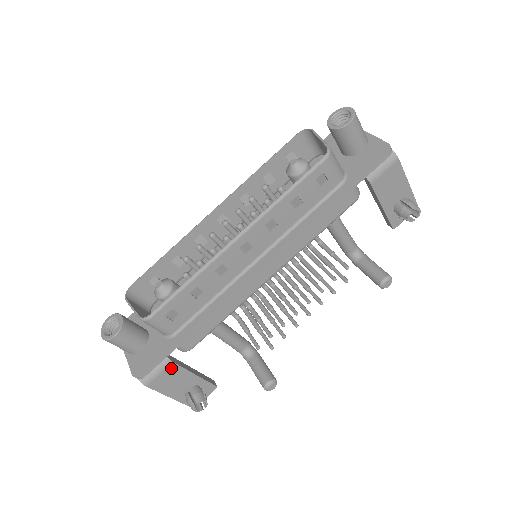
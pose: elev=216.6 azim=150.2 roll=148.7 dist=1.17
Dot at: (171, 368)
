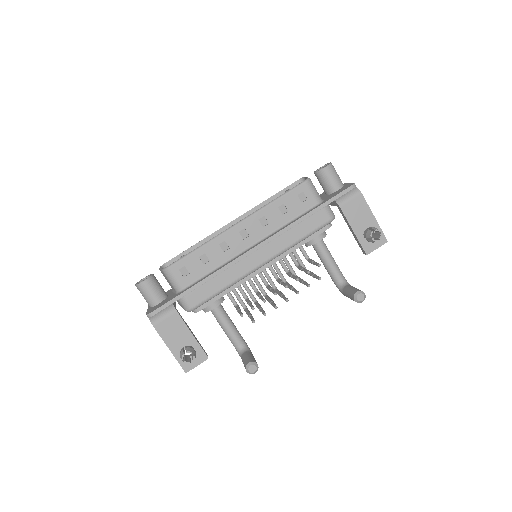
Dot at: (174, 317)
